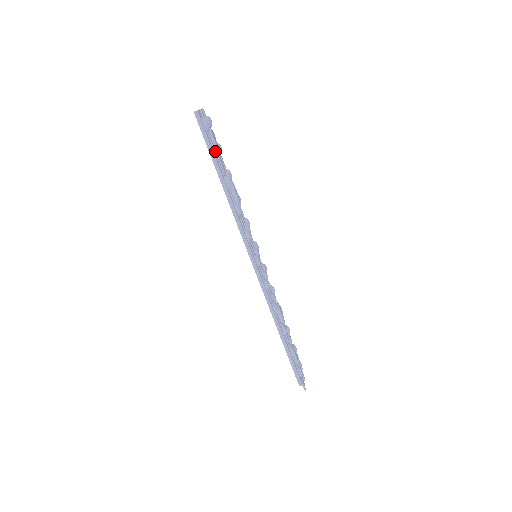
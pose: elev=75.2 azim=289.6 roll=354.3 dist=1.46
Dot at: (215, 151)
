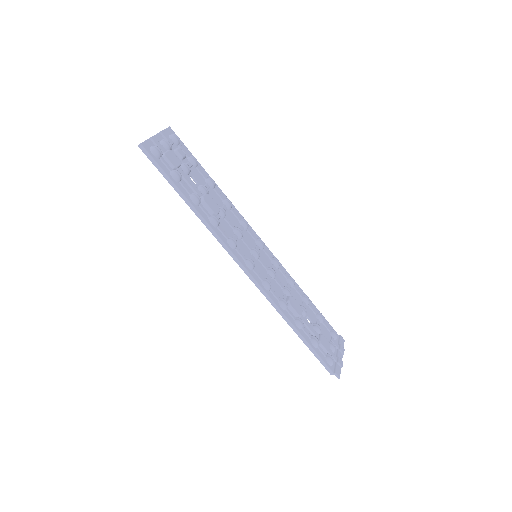
Dot at: (172, 174)
